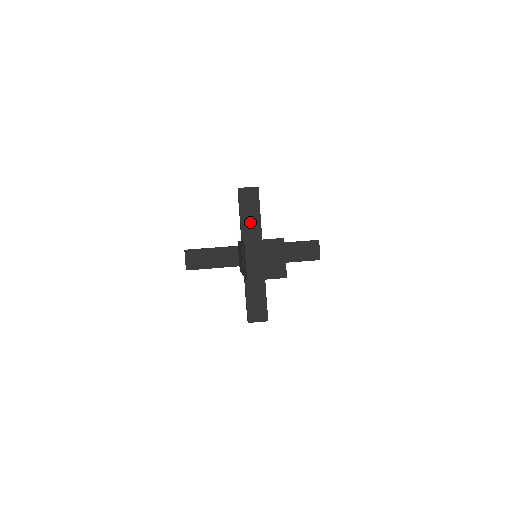
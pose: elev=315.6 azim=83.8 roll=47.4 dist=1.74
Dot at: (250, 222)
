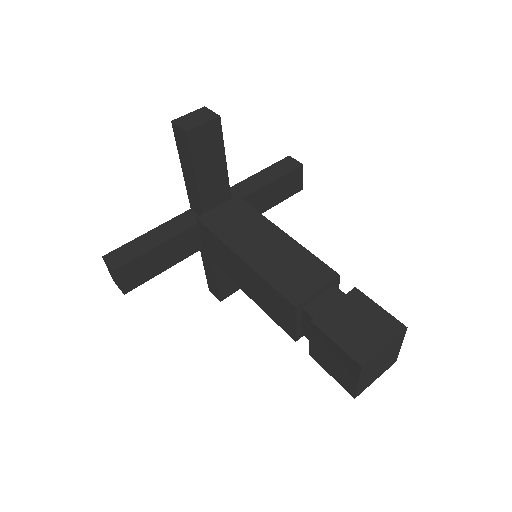
Dot at: (212, 181)
